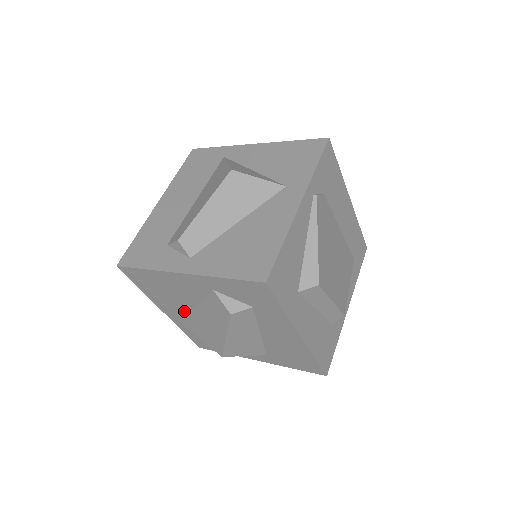
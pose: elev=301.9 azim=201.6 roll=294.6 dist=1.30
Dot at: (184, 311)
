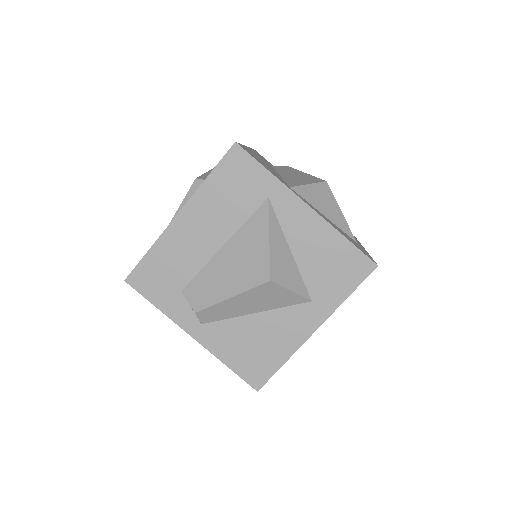
Dot at: occluded
